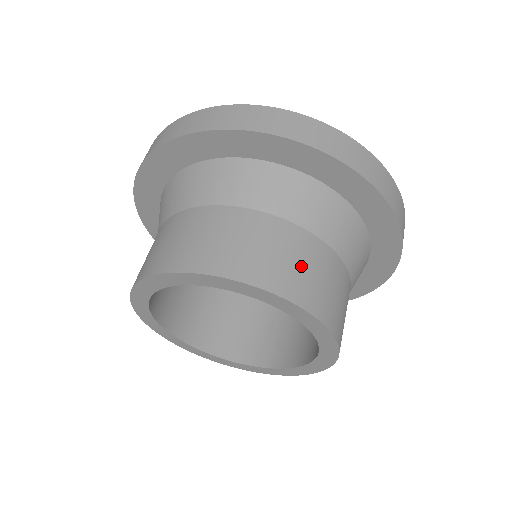
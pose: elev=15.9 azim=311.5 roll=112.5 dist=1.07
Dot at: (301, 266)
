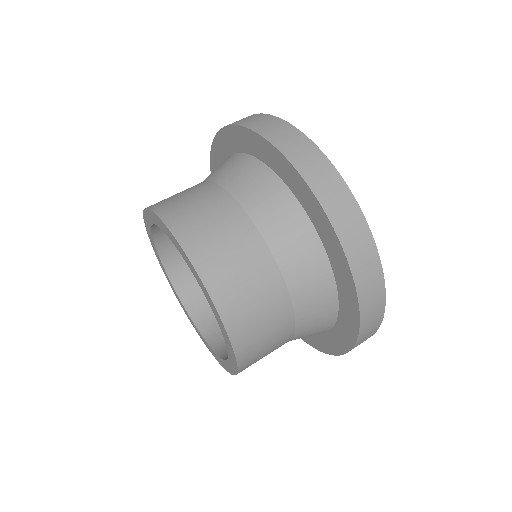
Dot at: (188, 200)
